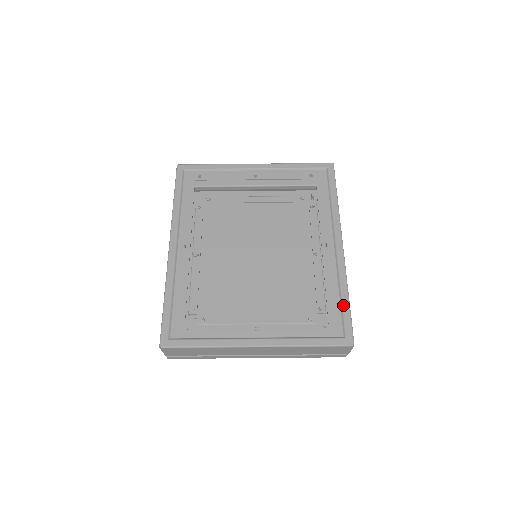
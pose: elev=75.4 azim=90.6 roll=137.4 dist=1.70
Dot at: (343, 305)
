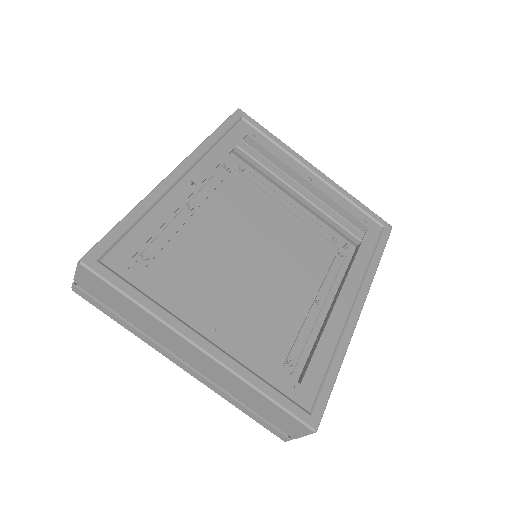
Dot at: (329, 374)
